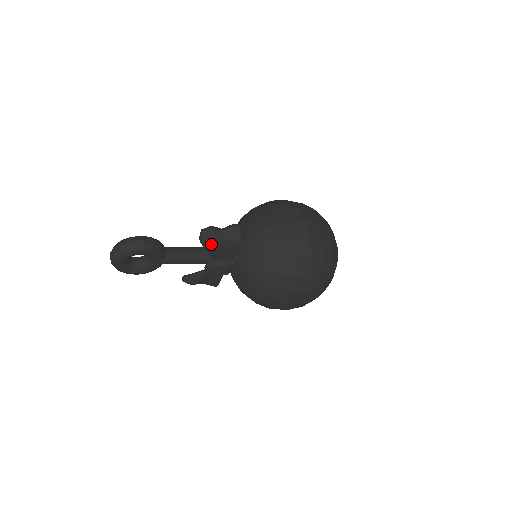
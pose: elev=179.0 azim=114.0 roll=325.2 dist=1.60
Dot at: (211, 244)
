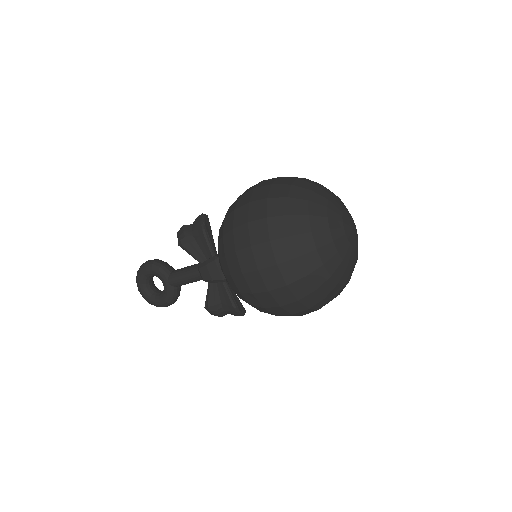
Dot at: (182, 239)
